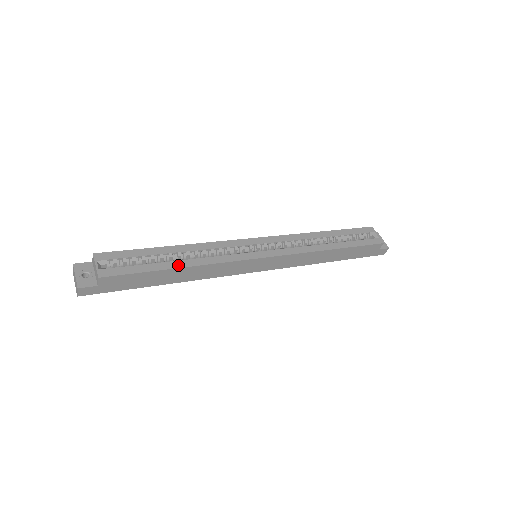
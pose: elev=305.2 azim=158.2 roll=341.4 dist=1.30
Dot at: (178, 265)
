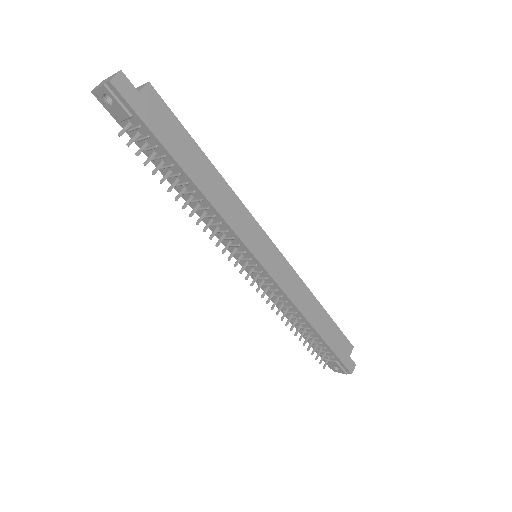
Dot at: (209, 164)
